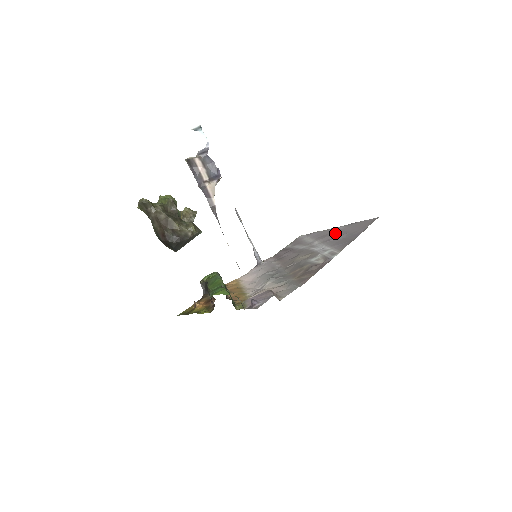
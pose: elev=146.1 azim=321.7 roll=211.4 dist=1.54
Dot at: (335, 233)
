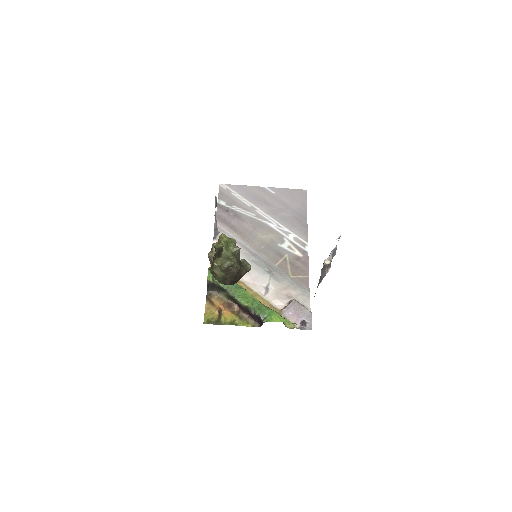
Dot at: (272, 201)
